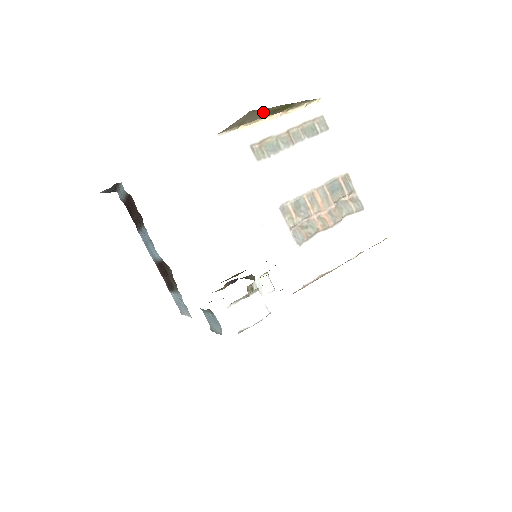
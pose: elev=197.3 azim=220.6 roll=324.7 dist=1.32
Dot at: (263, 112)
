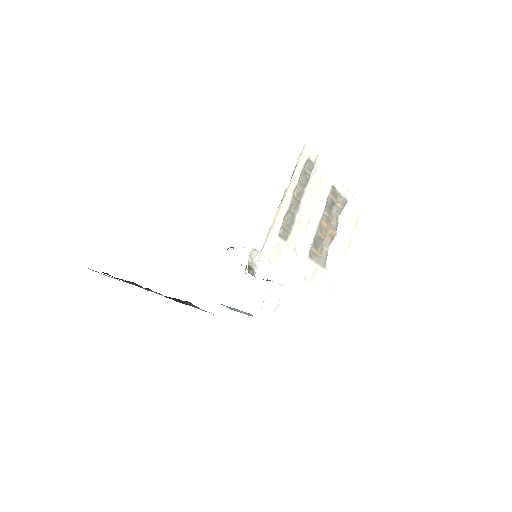
Dot at: occluded
